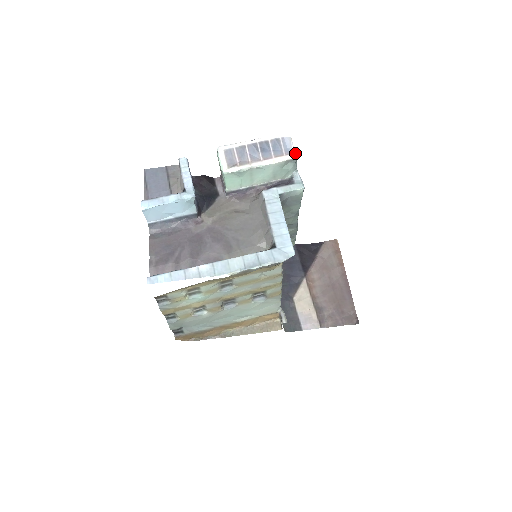
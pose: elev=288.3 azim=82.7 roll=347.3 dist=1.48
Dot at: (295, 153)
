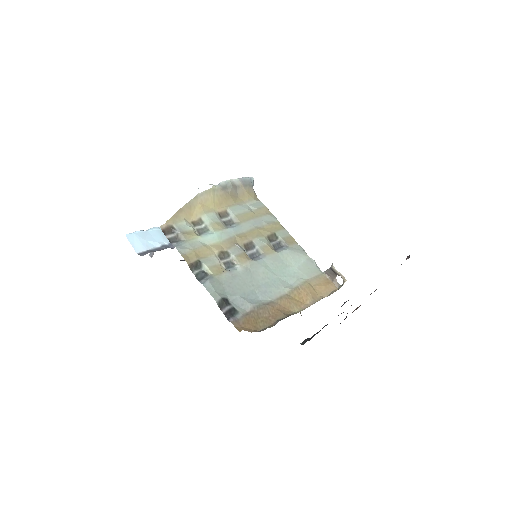
Dot at: occluded
